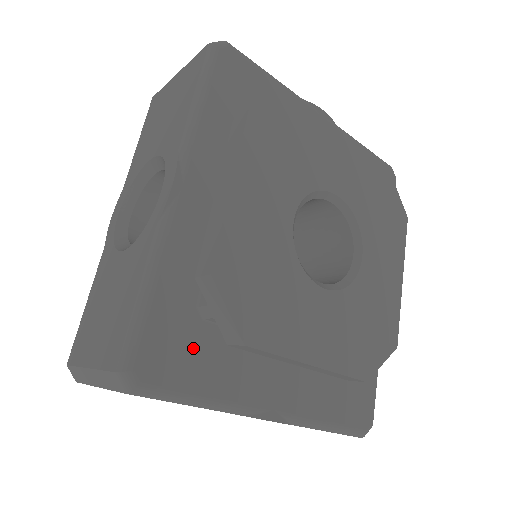
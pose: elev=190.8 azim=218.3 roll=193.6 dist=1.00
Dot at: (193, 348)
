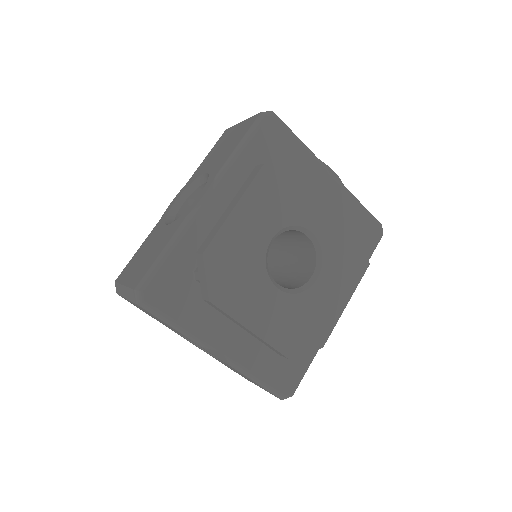
Dot at: (183, 294)
